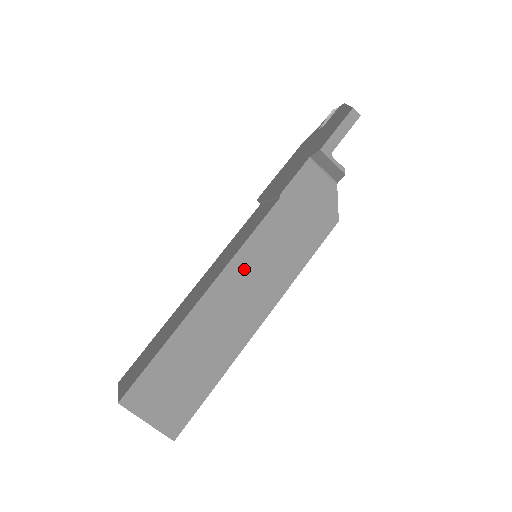
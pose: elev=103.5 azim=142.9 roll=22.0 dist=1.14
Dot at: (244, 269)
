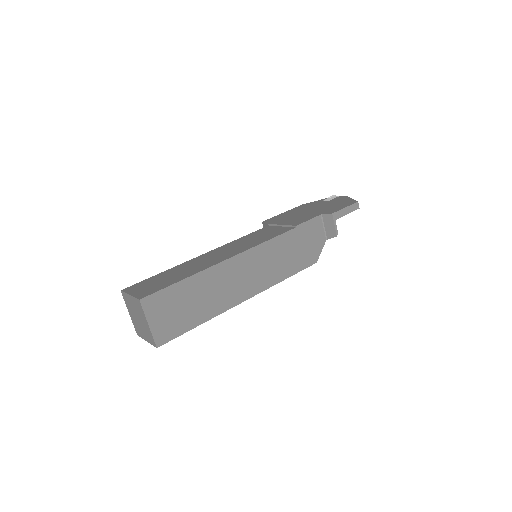
Dot at: (255, 258)
